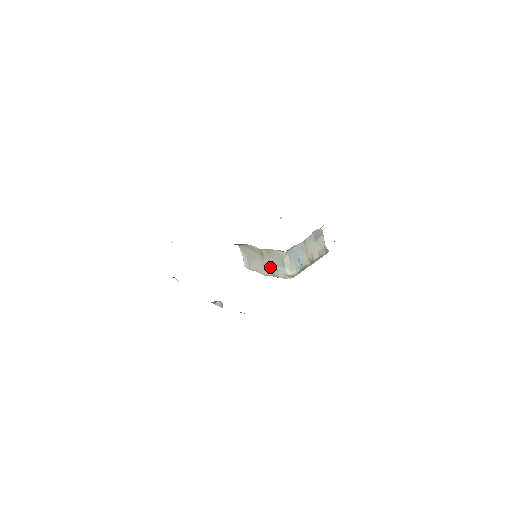
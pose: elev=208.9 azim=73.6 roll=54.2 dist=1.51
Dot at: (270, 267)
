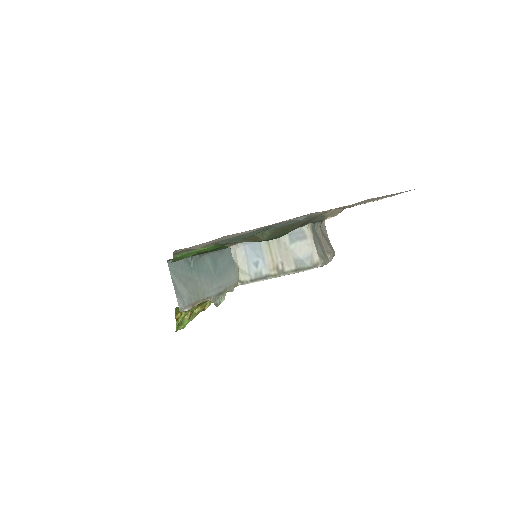
Dot at: occluded
